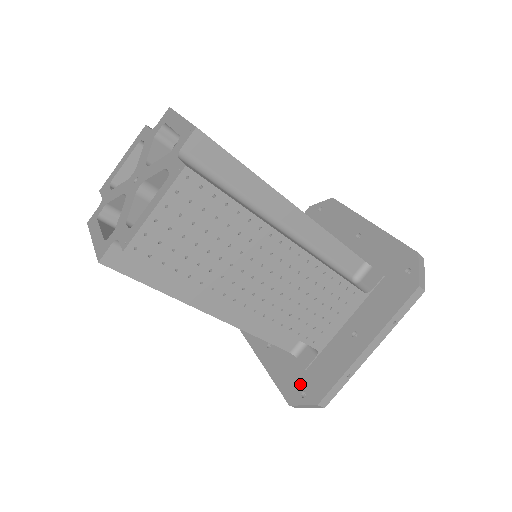
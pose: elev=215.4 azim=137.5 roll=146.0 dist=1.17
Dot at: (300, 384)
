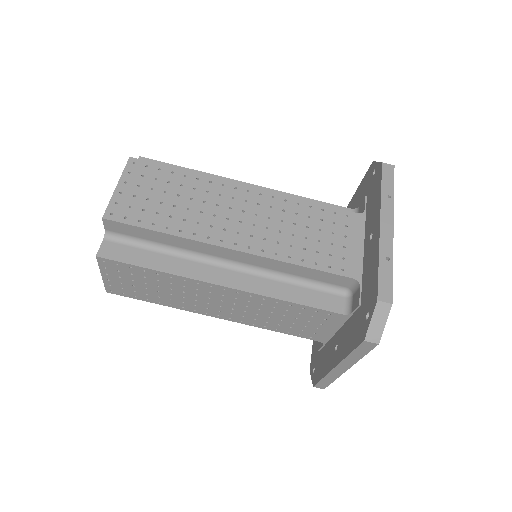
Dot at: (362, 317)
